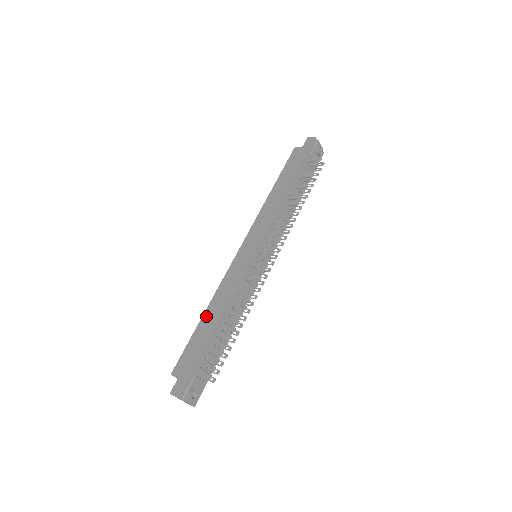
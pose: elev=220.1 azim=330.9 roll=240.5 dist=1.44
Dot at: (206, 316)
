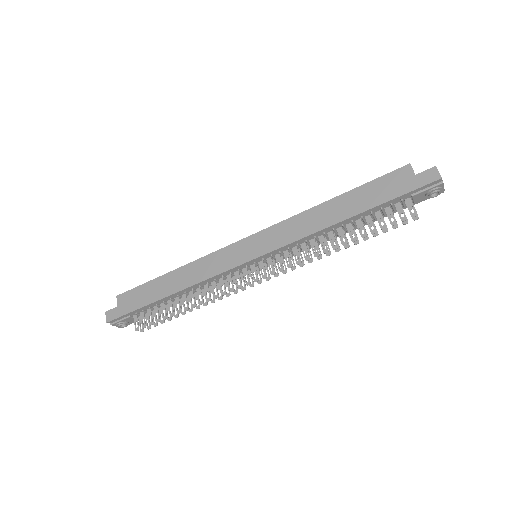
Dot at: (170, 277)
